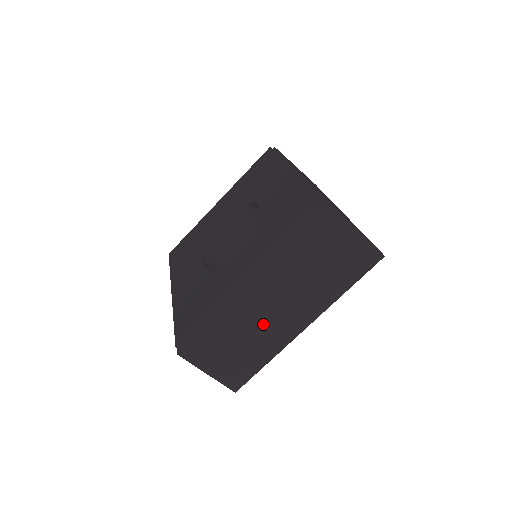
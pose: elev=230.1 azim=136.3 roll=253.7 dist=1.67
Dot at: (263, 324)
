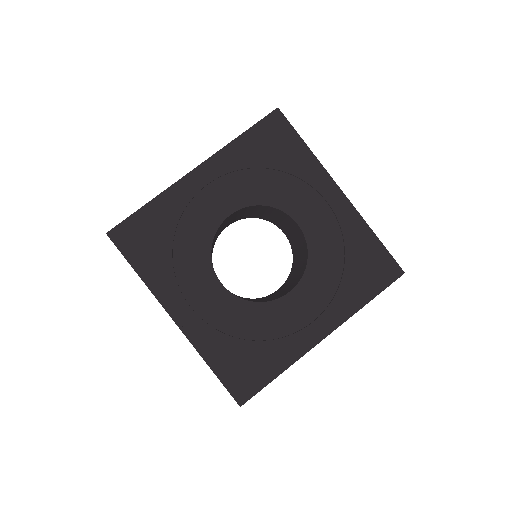
Dot at: occluded
